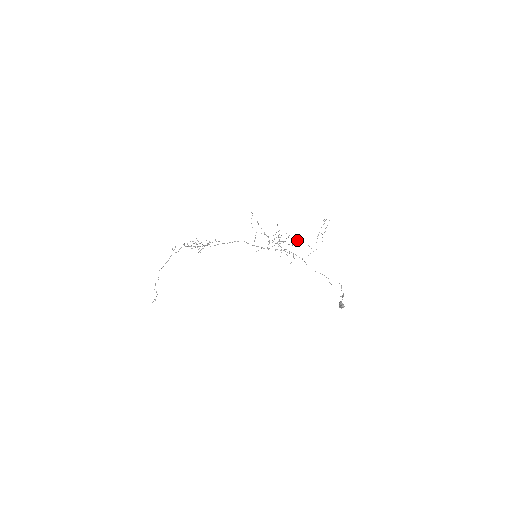
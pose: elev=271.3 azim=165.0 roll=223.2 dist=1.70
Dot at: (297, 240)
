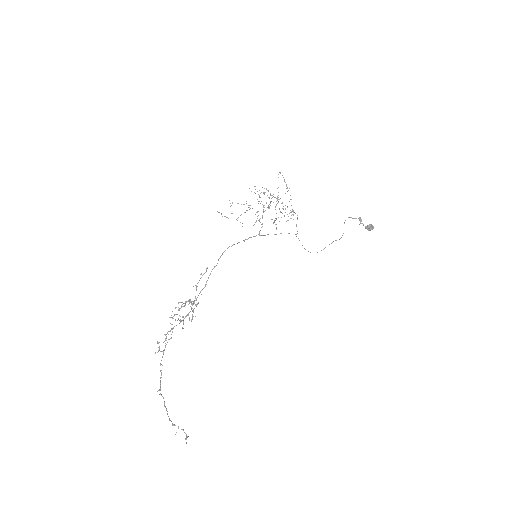
Dot at: (276, 204)
